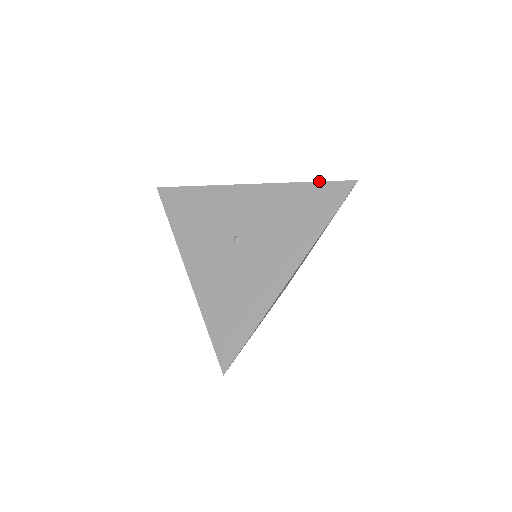
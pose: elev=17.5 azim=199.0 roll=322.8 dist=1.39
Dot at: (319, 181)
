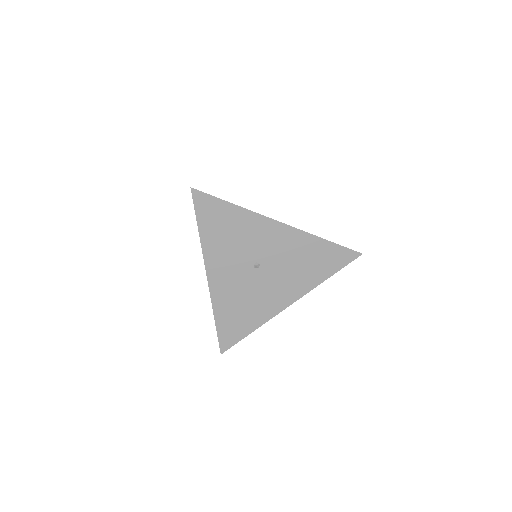
Dot at: occluded
